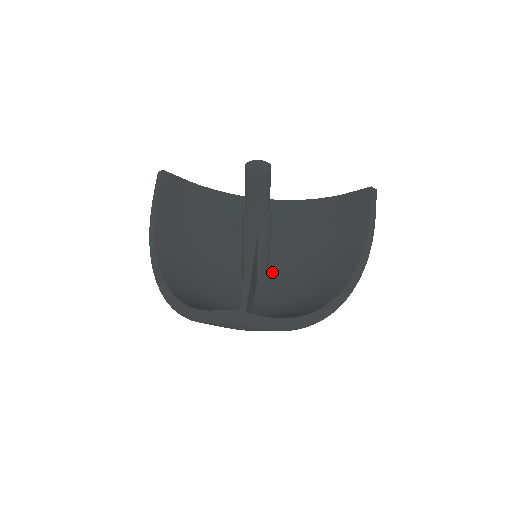
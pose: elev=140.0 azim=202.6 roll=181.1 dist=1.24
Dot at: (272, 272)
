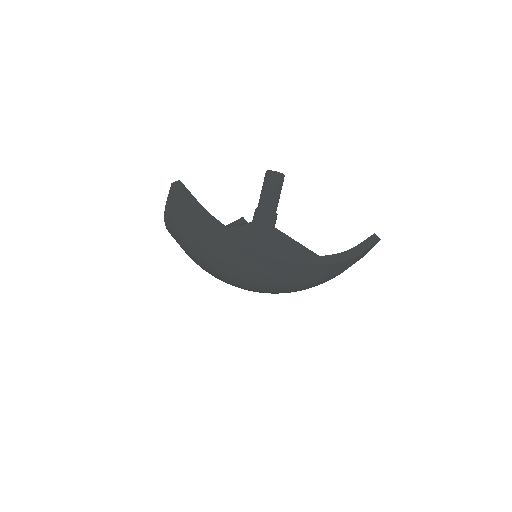
Dot at: occluded
